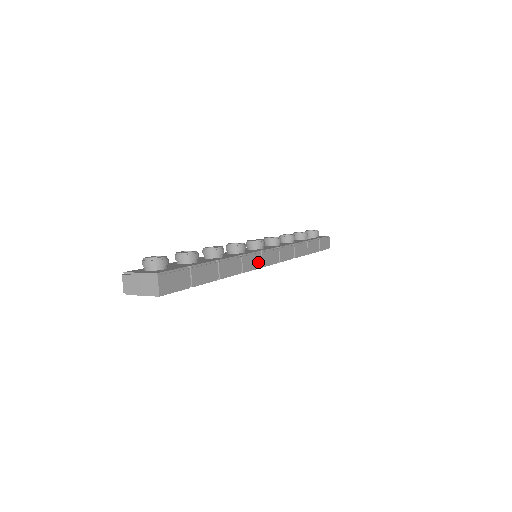
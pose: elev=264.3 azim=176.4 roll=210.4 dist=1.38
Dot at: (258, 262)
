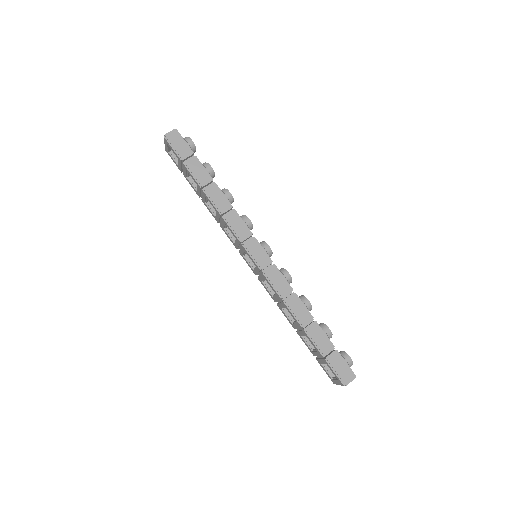
Dot at: (242, 235)
